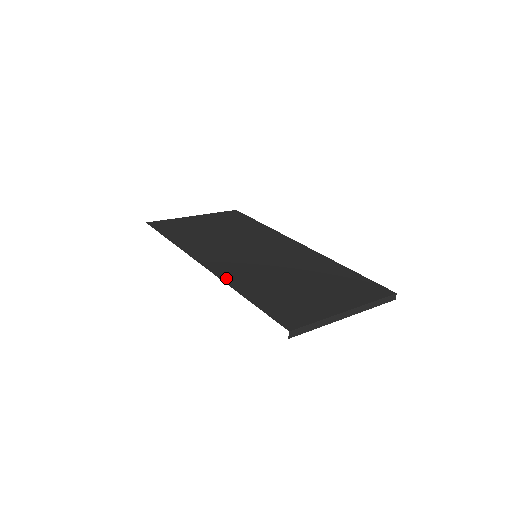
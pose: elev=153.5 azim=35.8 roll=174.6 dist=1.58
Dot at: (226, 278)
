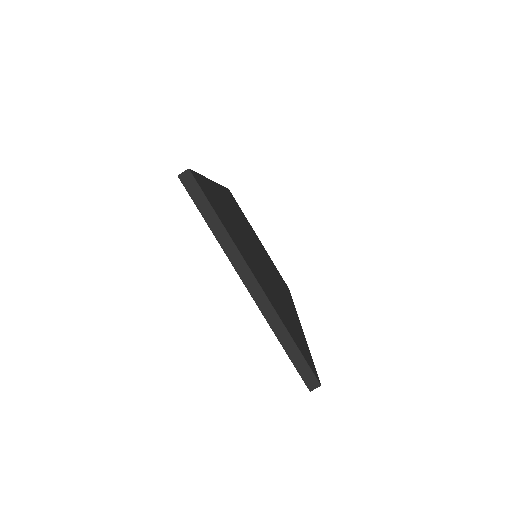
Dot at: occluded
